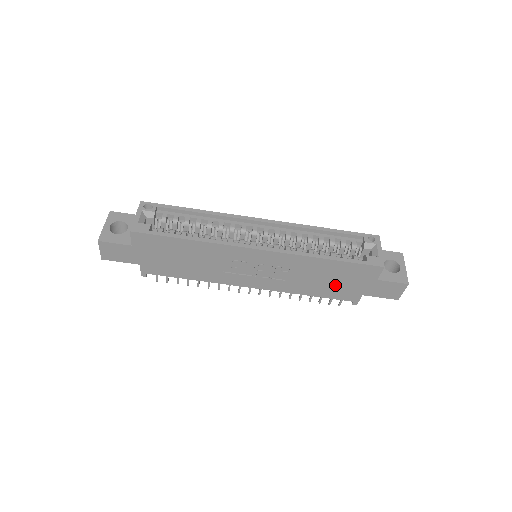
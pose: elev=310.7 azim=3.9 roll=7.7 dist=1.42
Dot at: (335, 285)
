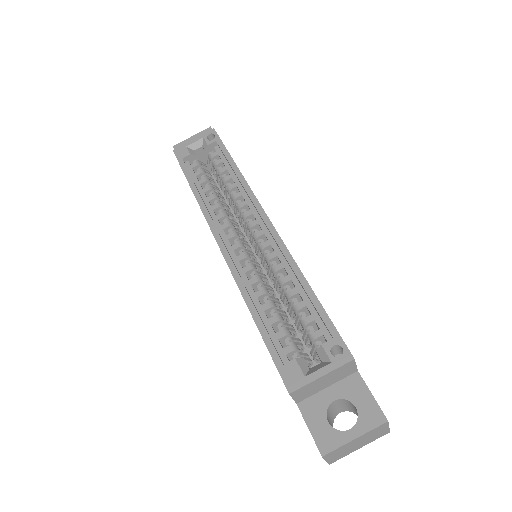
Dot at: occluded
